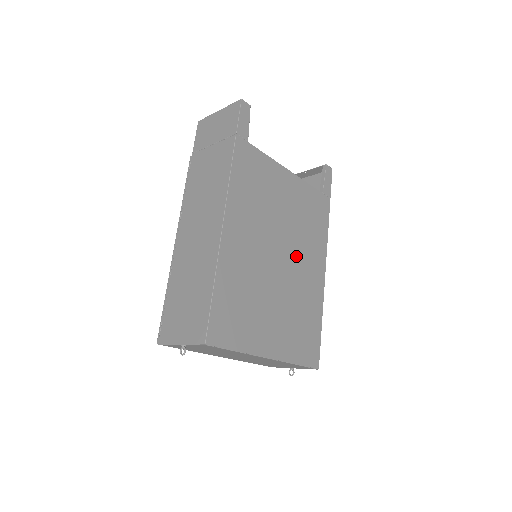
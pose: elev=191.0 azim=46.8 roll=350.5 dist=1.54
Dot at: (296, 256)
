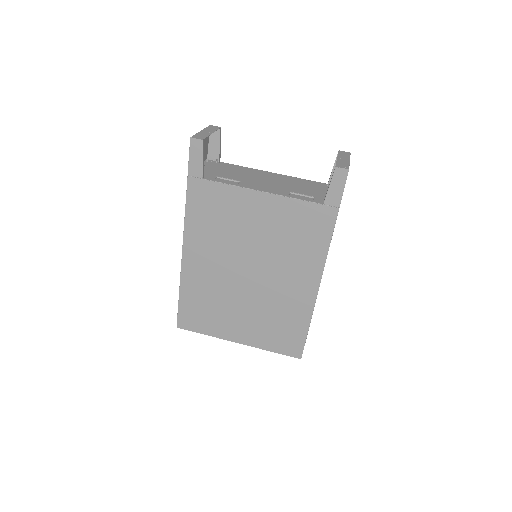
Dot at: (272, 272)
